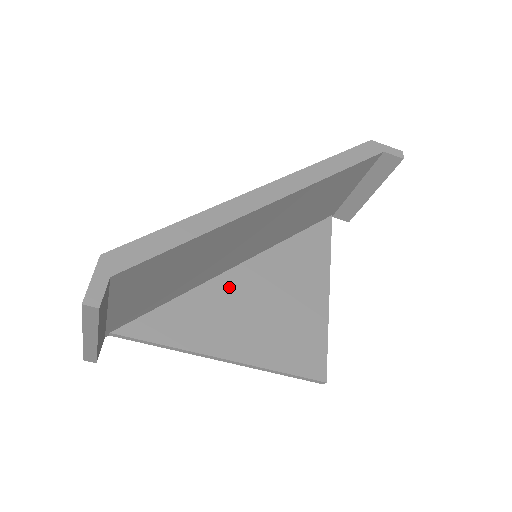
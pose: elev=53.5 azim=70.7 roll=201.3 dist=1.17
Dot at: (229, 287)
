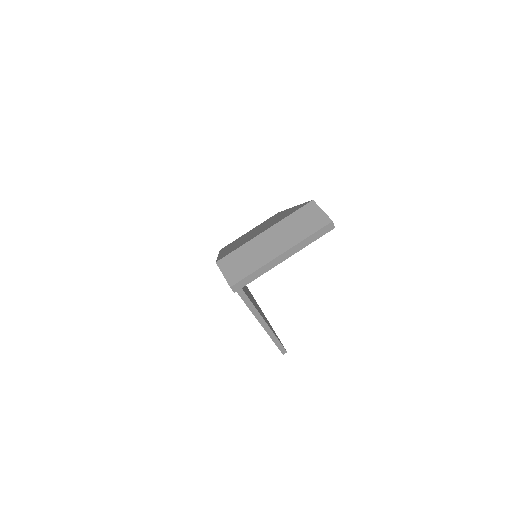
Dot at: occluded
